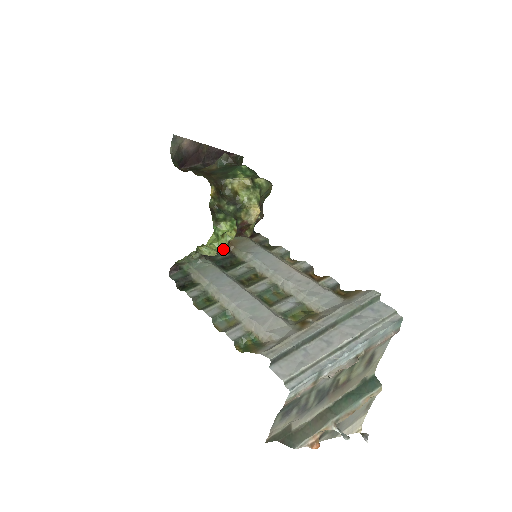
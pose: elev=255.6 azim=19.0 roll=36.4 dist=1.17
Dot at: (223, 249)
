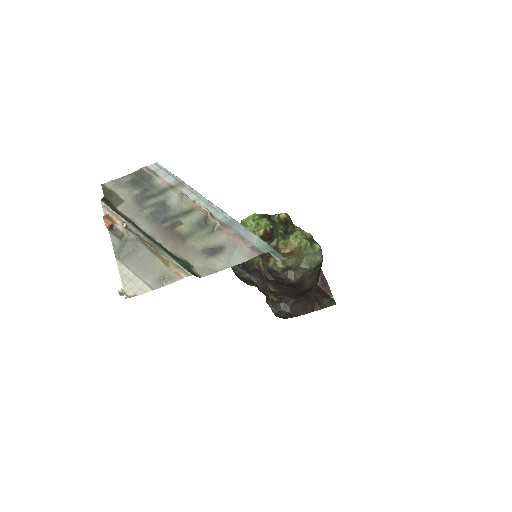
Dot at: occluded
